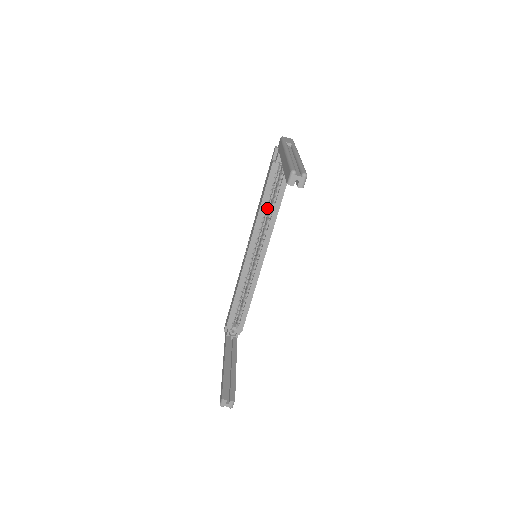
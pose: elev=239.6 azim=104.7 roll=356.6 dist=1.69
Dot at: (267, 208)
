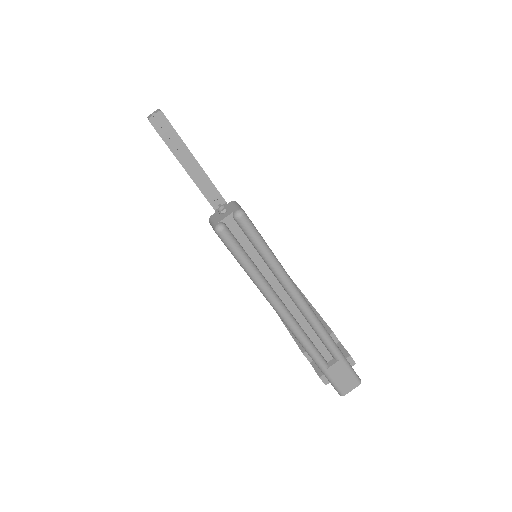
Dot at: occluded
